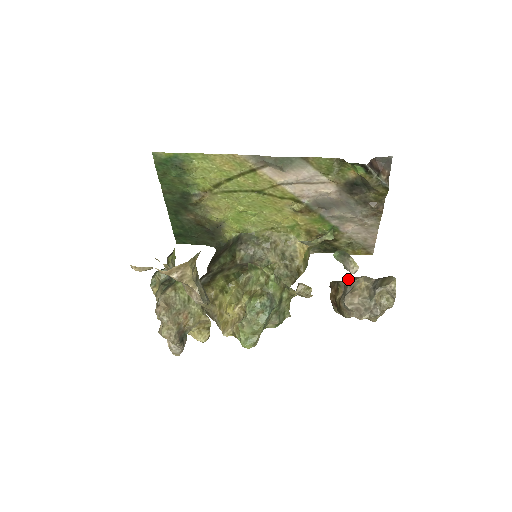
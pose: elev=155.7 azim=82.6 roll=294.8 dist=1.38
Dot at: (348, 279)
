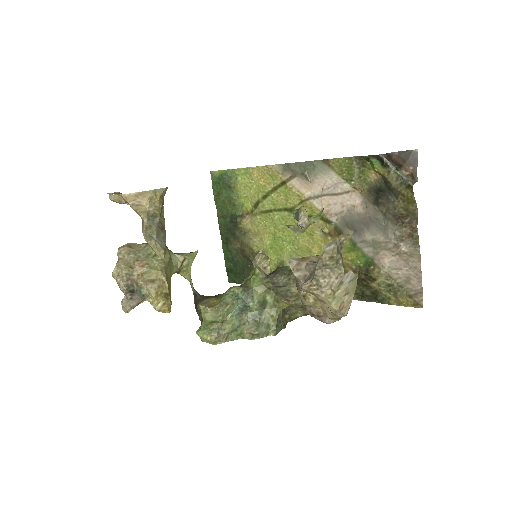
Dot at: occluded
